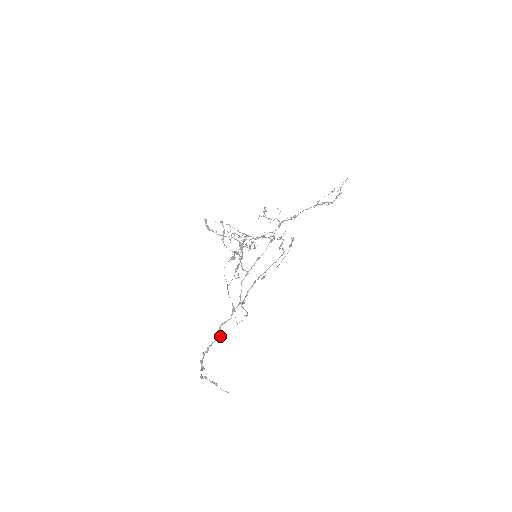
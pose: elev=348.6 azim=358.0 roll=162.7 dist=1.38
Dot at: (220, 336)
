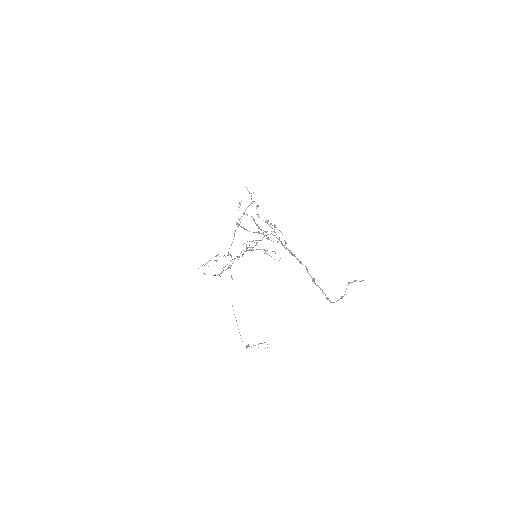
Dot at: occluded
